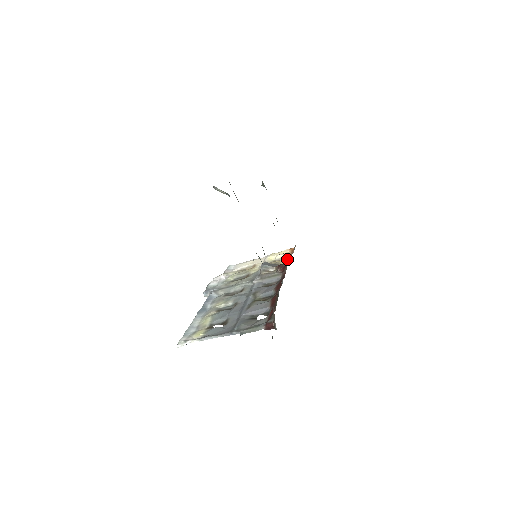
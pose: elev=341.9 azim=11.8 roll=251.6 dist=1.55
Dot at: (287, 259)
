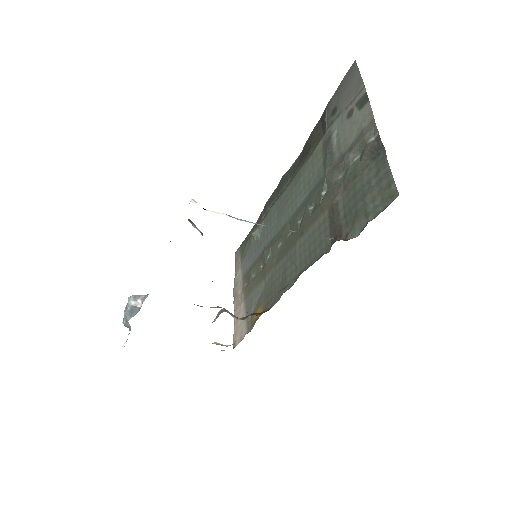
Dot at: occluded
